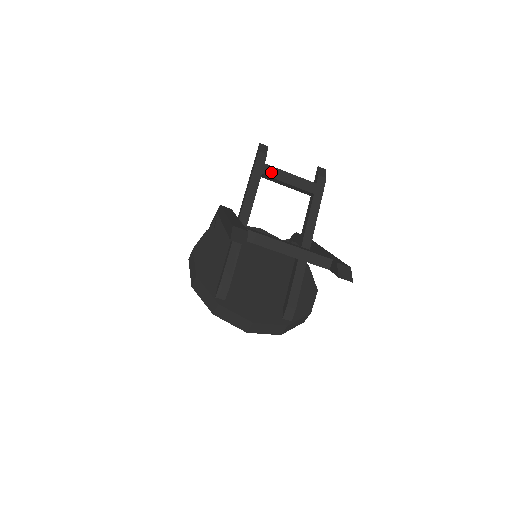
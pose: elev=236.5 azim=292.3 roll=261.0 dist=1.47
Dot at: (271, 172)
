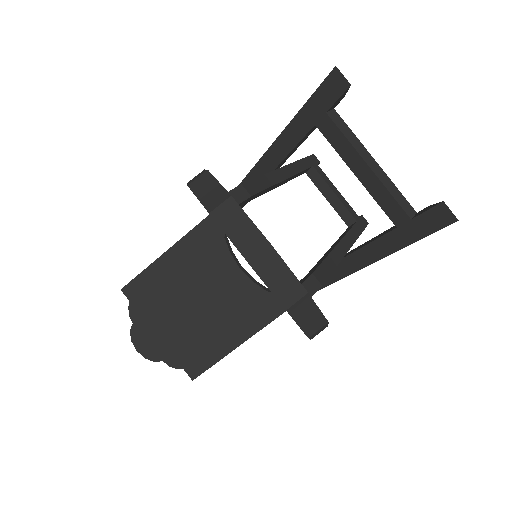
Dot at: (321, 173)
